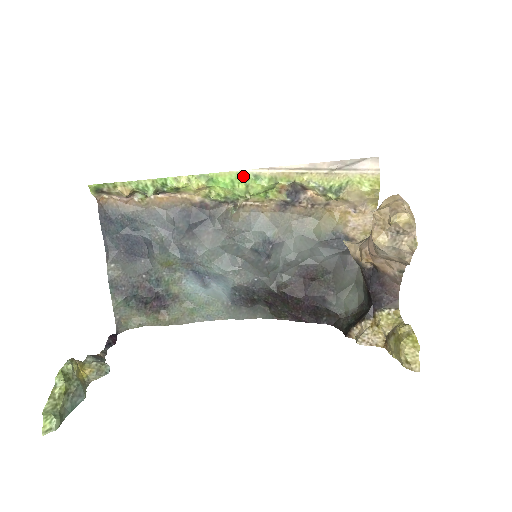
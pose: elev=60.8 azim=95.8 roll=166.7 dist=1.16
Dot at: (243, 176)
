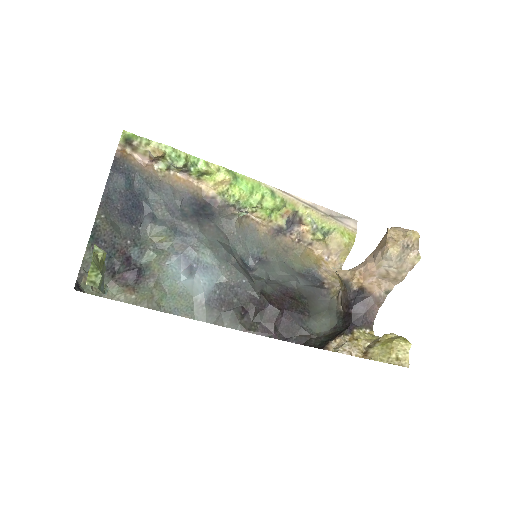
Dot at: (263, 188)
